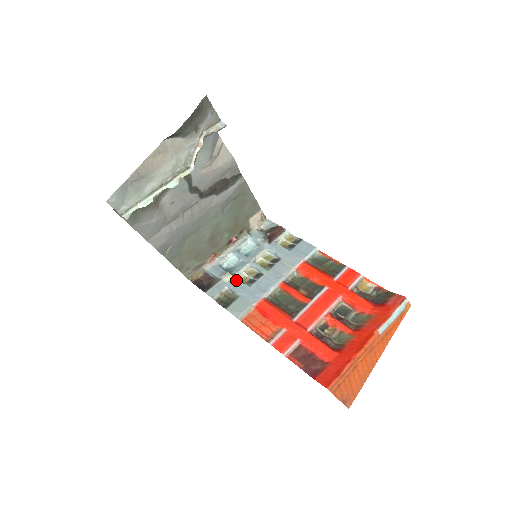
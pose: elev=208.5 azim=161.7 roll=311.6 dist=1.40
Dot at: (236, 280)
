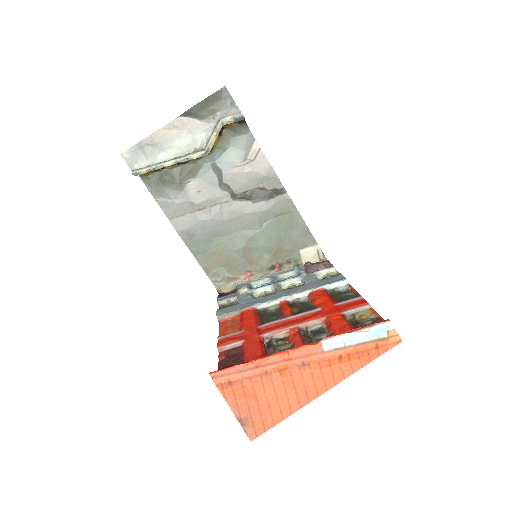
Dot at: (249, 293)
